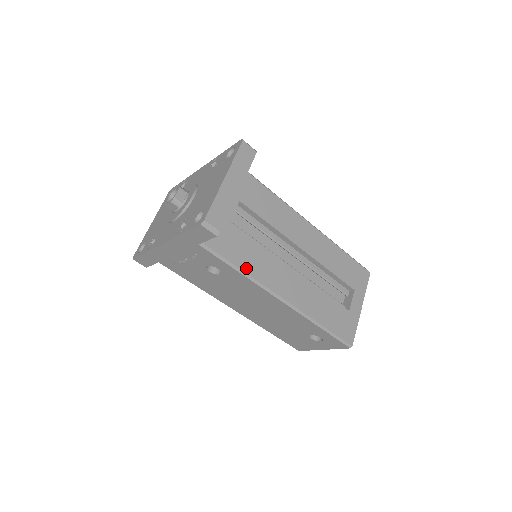
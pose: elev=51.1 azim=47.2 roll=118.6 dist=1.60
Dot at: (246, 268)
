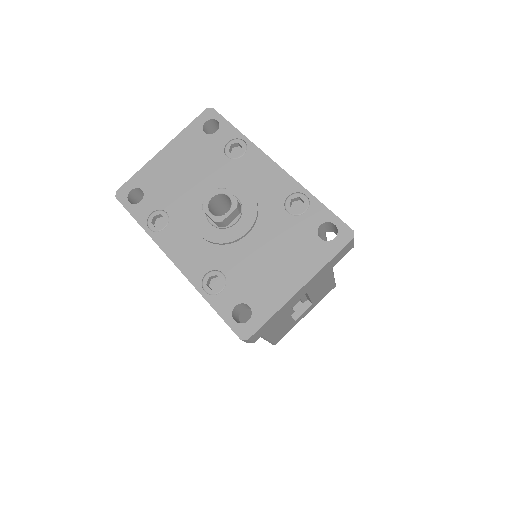
Dot at: (245, 318)
